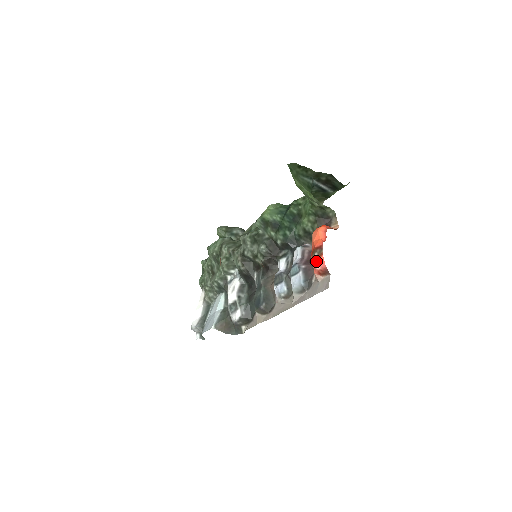
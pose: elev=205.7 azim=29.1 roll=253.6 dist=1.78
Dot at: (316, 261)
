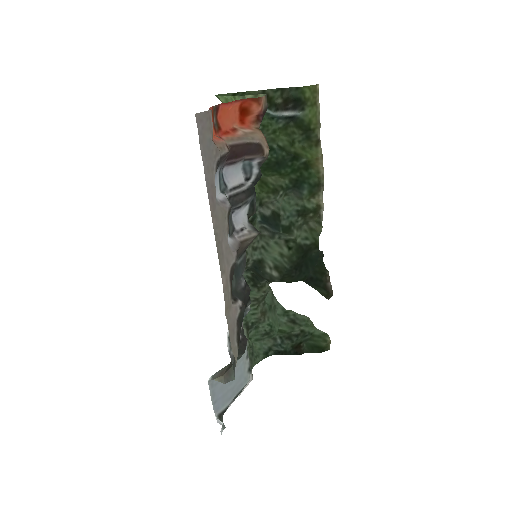
Dot at: occluded
